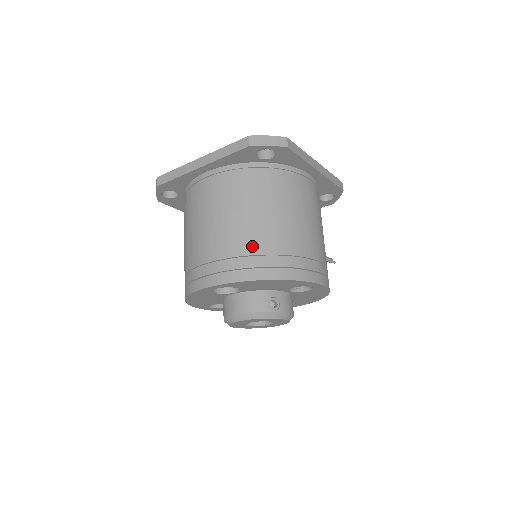
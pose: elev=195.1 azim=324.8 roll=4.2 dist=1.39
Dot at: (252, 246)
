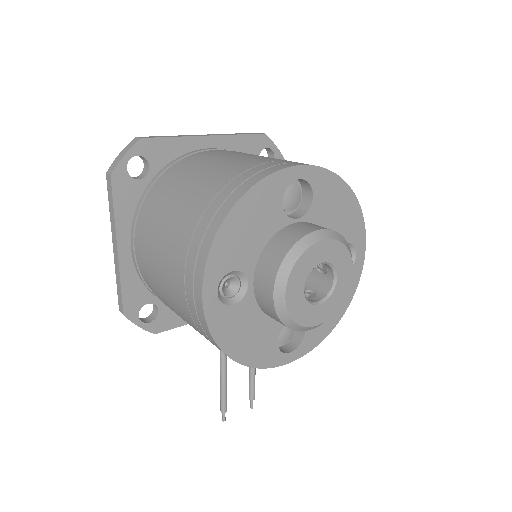
Dot at: occluded
